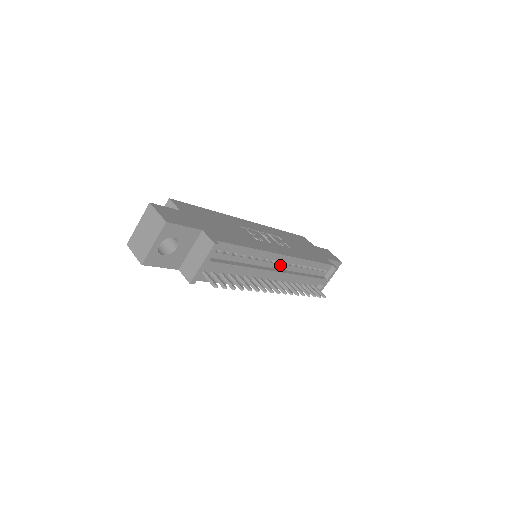
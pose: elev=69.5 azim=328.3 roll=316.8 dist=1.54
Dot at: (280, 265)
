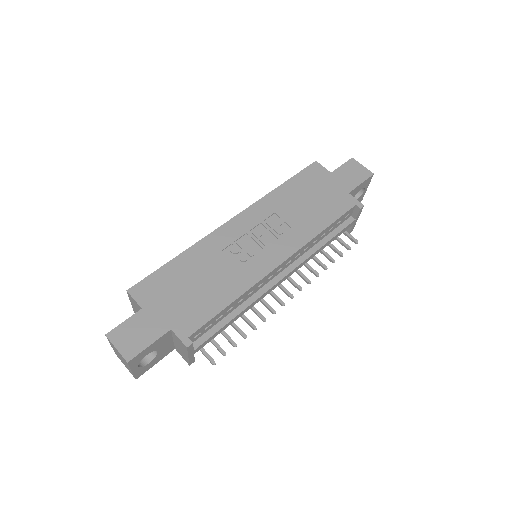
Dot at: (283, 268)
